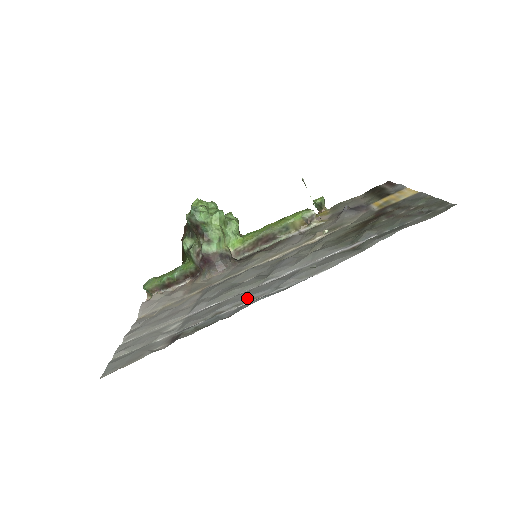
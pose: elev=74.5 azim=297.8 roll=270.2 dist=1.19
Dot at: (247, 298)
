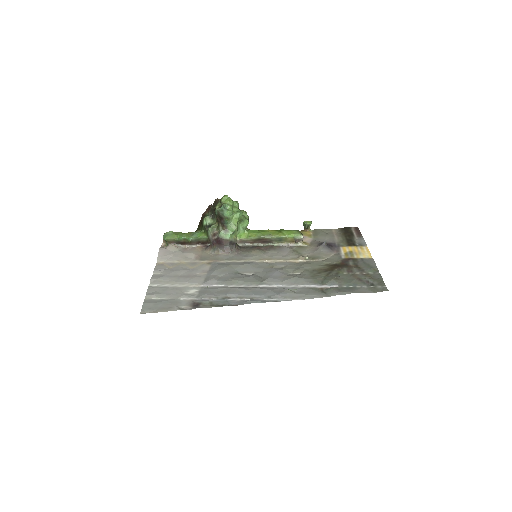
Dot at: (248, 295)
